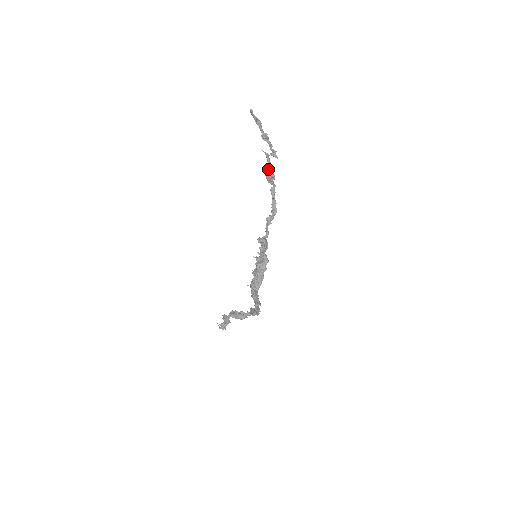
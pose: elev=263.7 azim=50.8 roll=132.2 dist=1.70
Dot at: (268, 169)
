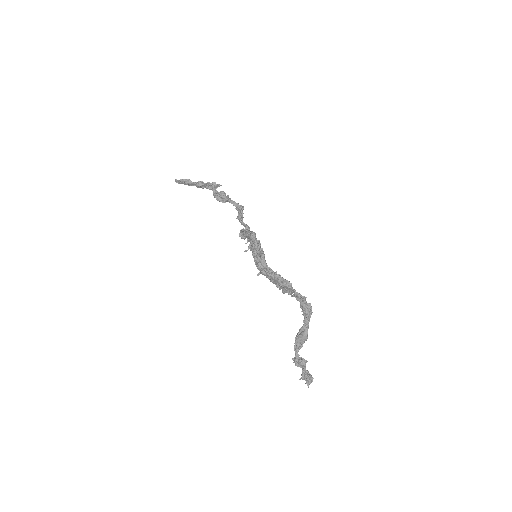
Dot at: (213, 193)
